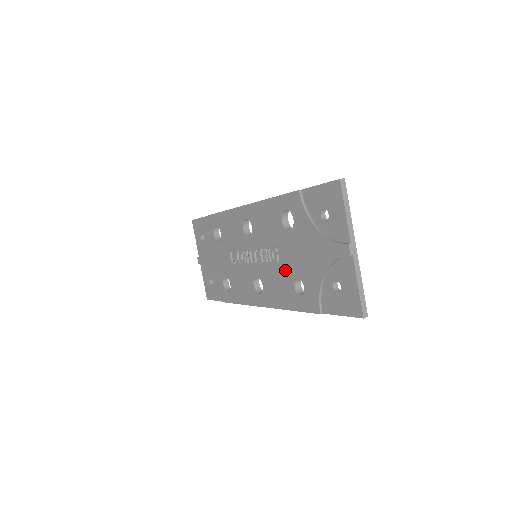
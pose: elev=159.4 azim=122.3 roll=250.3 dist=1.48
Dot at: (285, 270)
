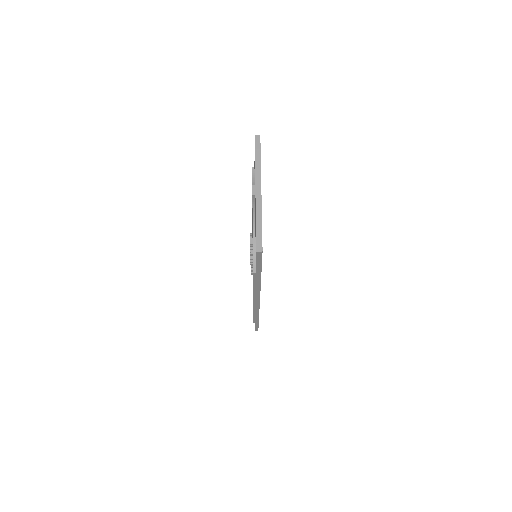
Dot at: occluded
